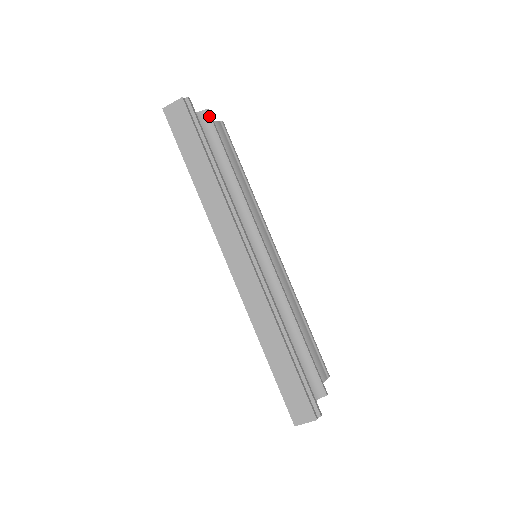
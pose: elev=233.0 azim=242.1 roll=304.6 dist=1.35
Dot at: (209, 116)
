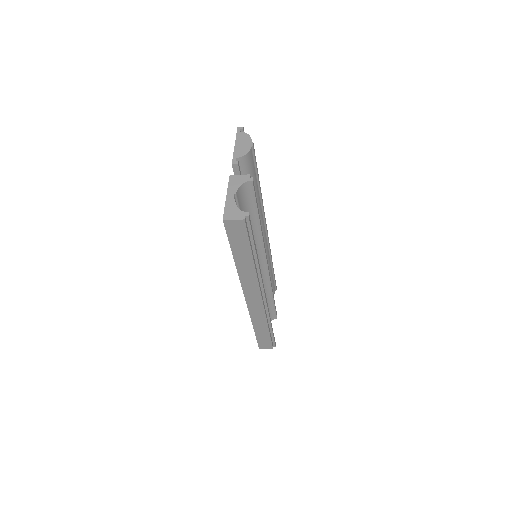
Dot at: (252, 186)
